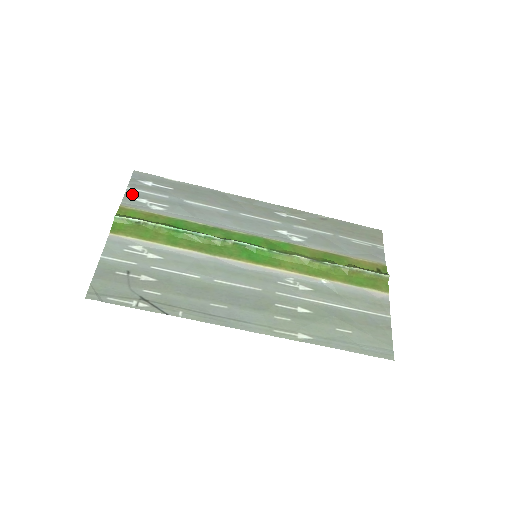
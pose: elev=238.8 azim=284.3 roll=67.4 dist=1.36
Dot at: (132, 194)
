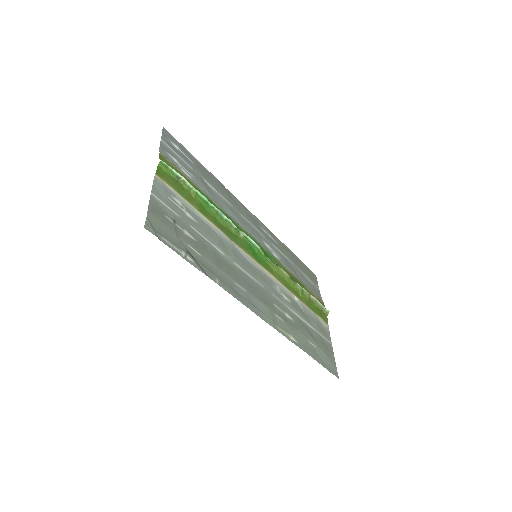
Dot at: (166, 148)
